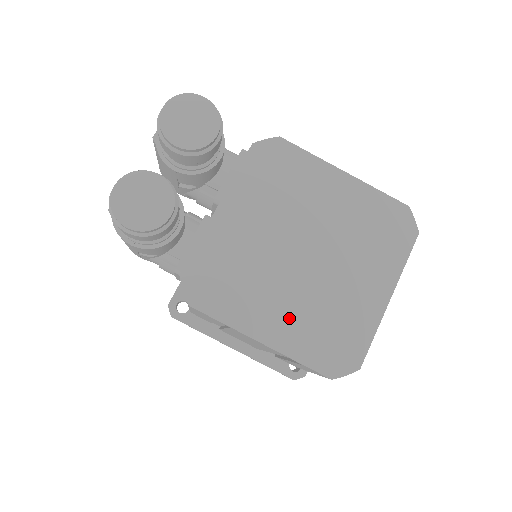
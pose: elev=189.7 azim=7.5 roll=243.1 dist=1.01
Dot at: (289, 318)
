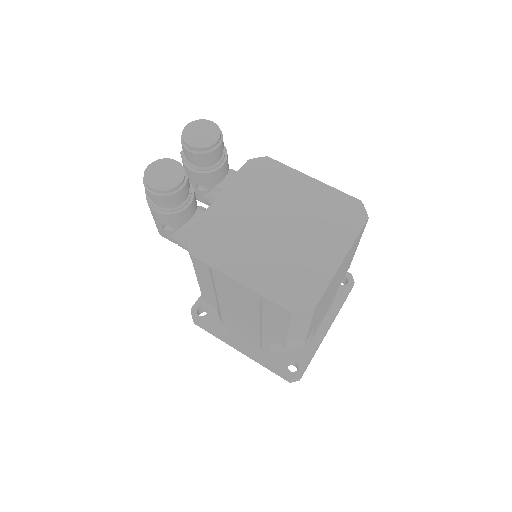
Dot at: (262, 268)
